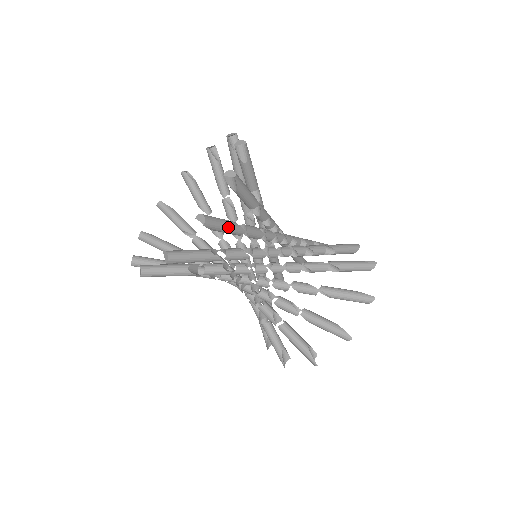
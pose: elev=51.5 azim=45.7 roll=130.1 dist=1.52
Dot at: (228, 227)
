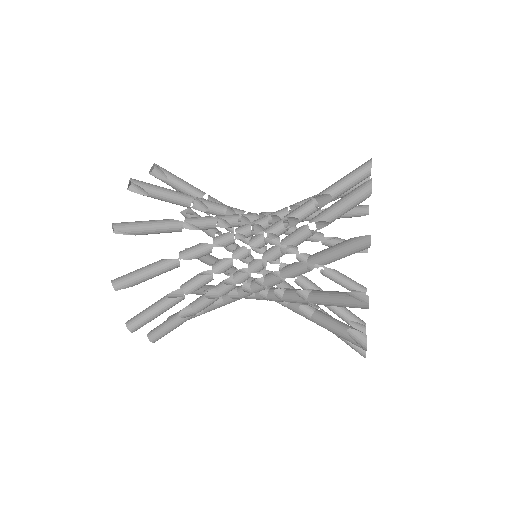
Dot at: (175, 327)
